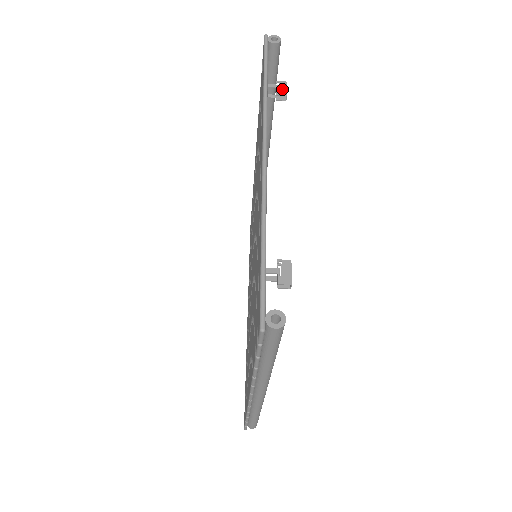
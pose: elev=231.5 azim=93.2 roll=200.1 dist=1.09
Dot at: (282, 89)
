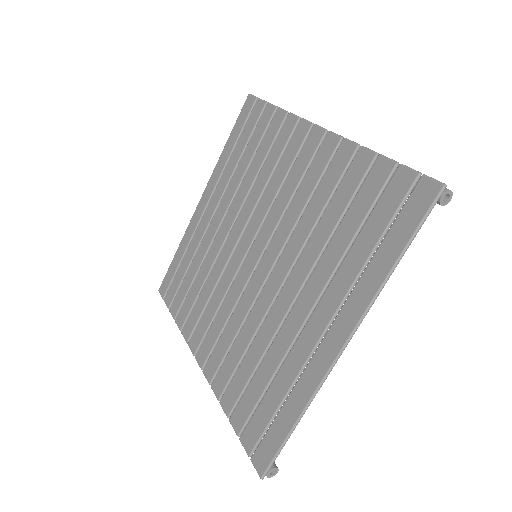
Dot at: occluded
